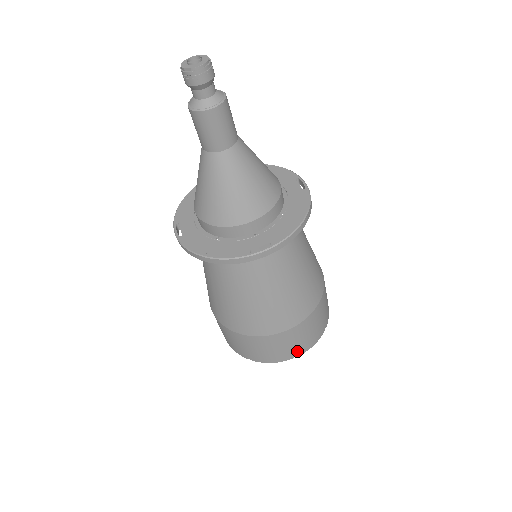
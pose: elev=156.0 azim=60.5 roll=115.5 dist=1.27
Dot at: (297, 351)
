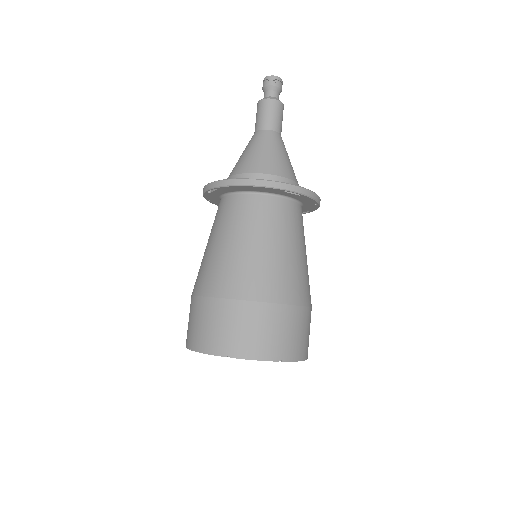
Dot at: (286, 351)
